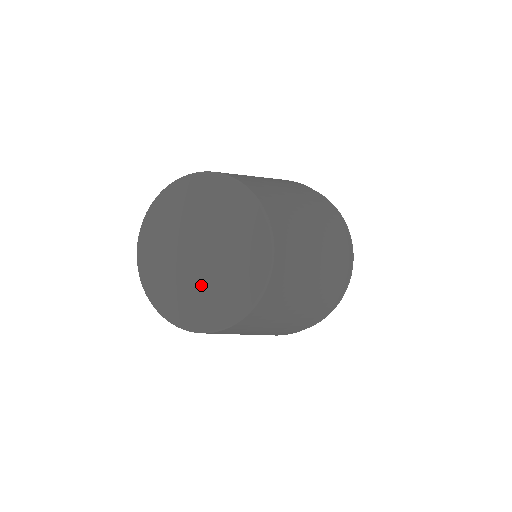
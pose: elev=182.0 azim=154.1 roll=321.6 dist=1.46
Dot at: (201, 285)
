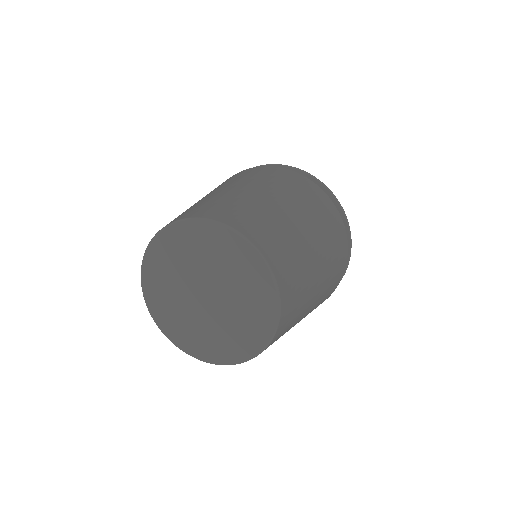
Dot at: (204, 324)
